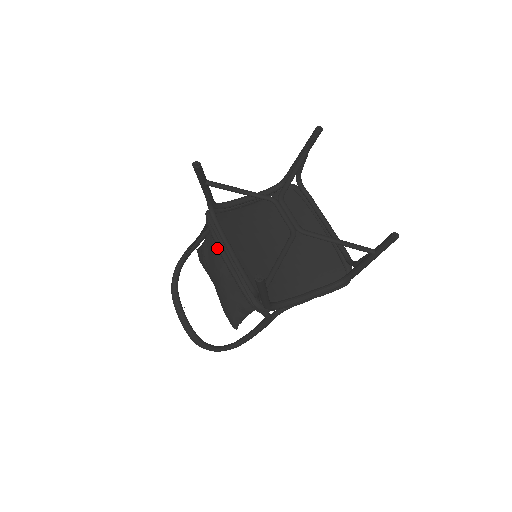
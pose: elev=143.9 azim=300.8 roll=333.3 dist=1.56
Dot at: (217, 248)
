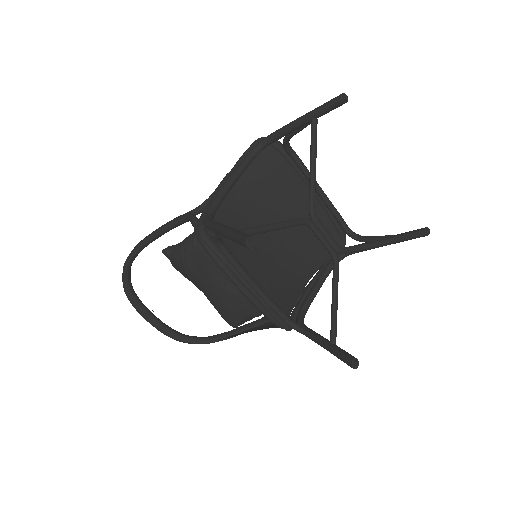
Dot at: (213, 264)
